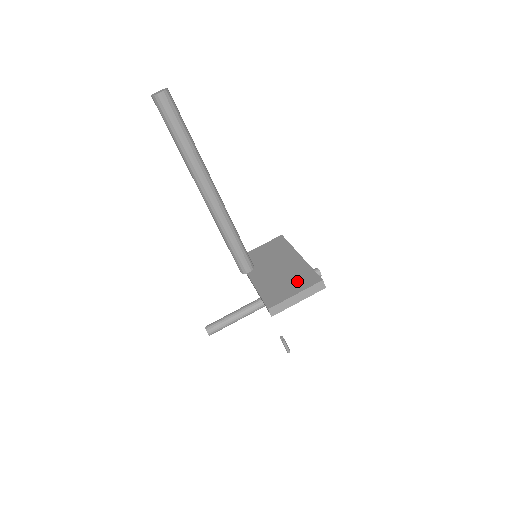
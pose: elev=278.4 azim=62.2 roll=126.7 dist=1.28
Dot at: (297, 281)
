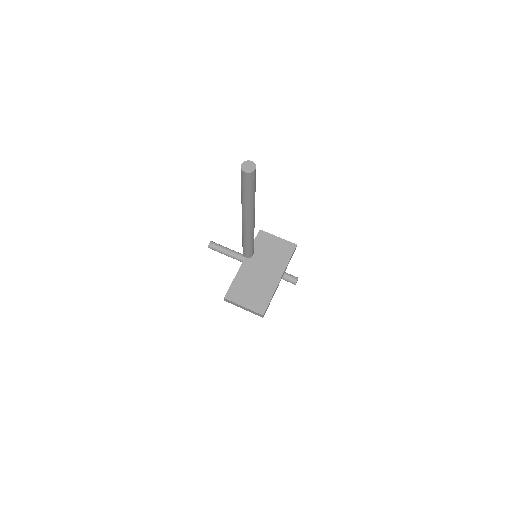
Dot at: (255, 298)
